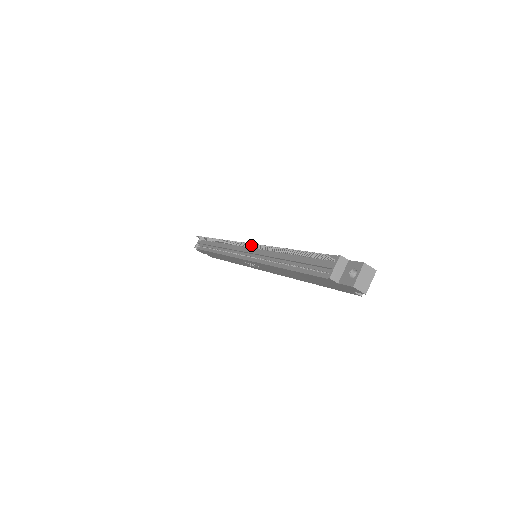
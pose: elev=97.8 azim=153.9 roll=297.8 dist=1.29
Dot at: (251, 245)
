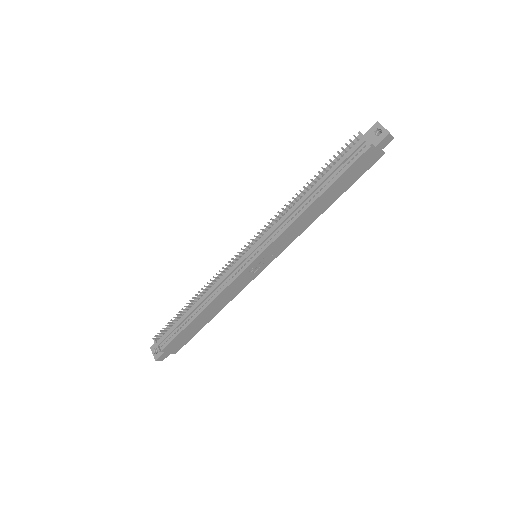
Dot at: (256, 236)
